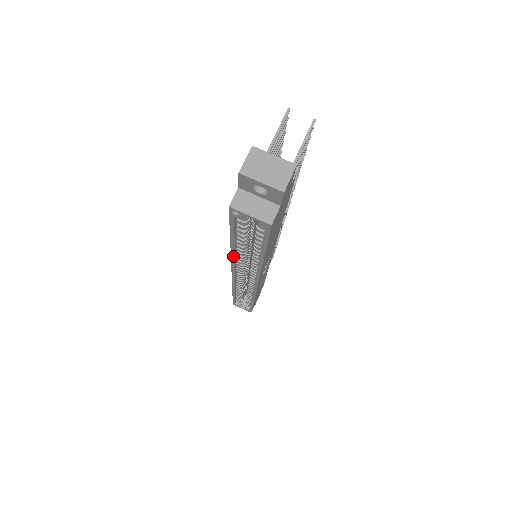
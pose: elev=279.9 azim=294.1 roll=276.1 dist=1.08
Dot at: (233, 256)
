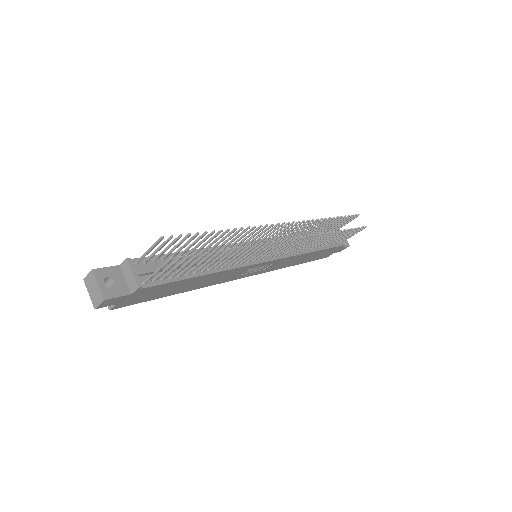
Dot at: occluded
